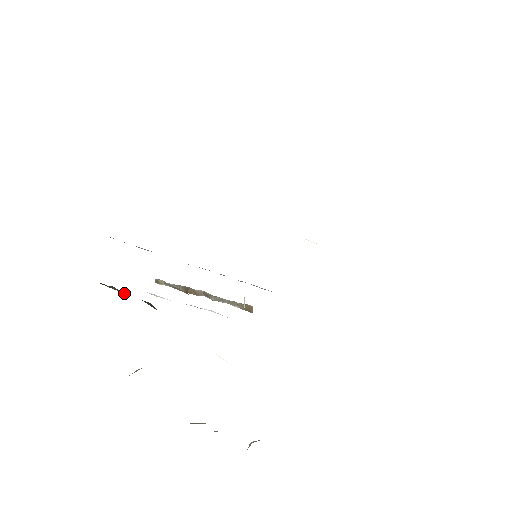
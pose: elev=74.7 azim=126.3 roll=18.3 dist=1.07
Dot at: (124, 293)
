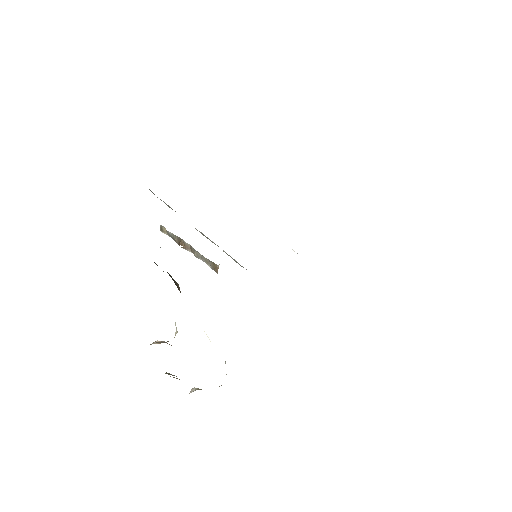
Dot at: occluded
